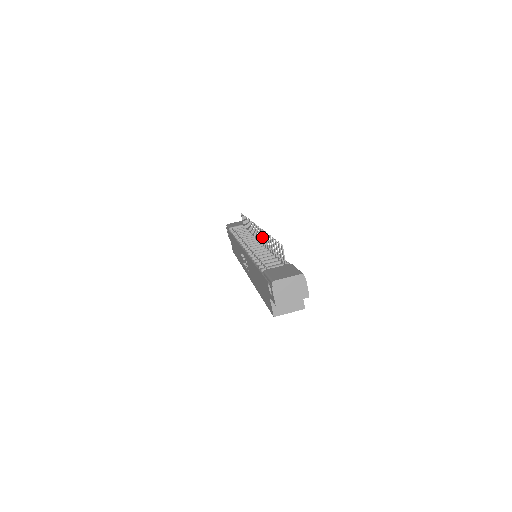
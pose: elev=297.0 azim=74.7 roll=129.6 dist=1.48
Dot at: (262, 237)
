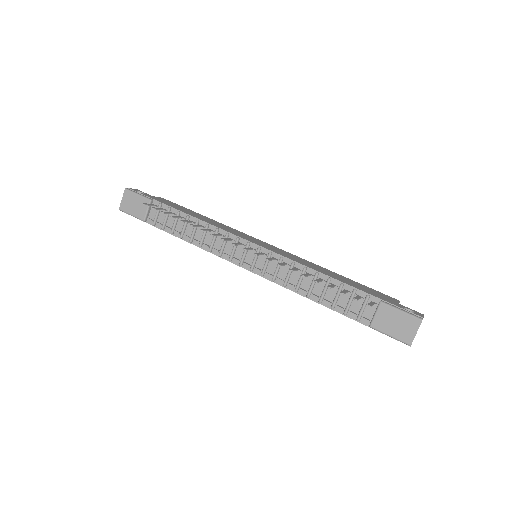
Dot at: occluded
